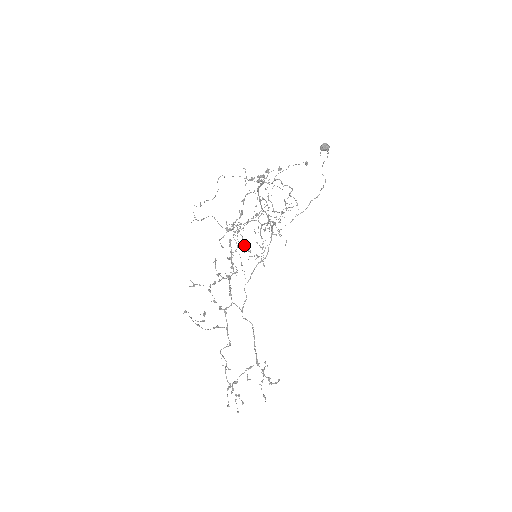
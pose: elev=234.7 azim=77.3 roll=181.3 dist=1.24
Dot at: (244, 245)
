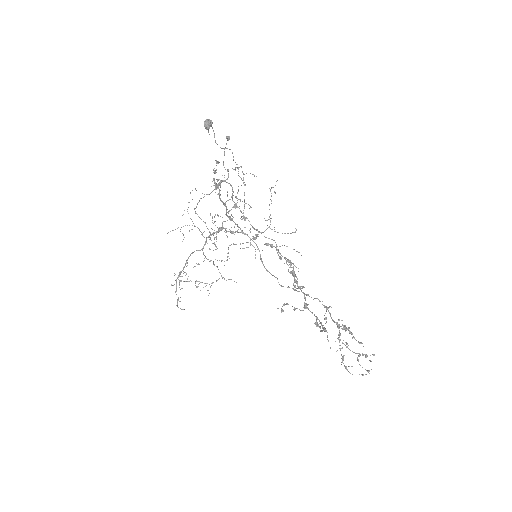
Dot at: (197, 287)
